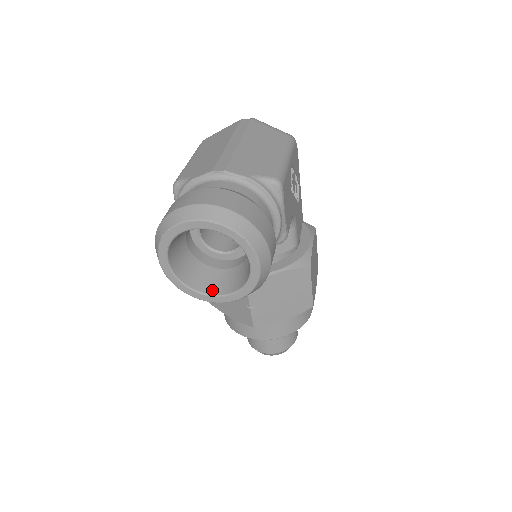
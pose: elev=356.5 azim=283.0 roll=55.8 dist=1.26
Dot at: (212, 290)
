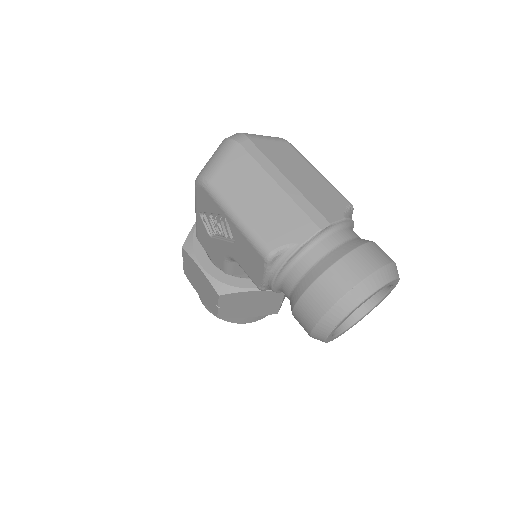
Dot at: (345, 324)
